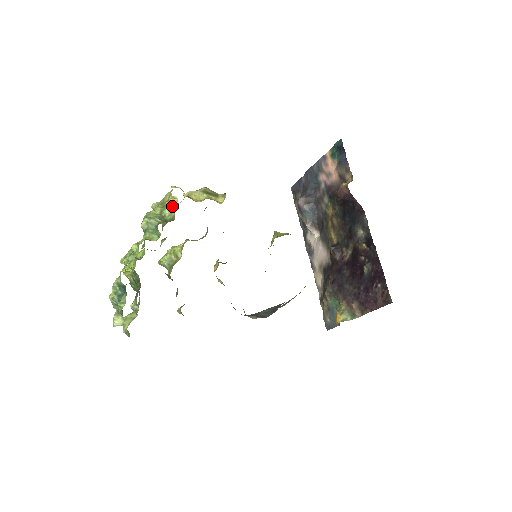
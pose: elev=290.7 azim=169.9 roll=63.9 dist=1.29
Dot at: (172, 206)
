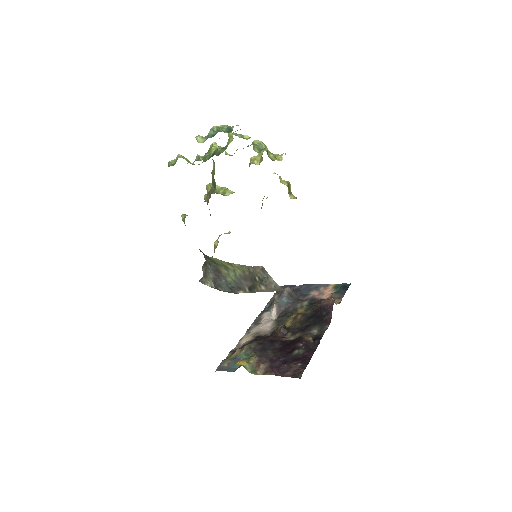
Dot at: (276, 158)
